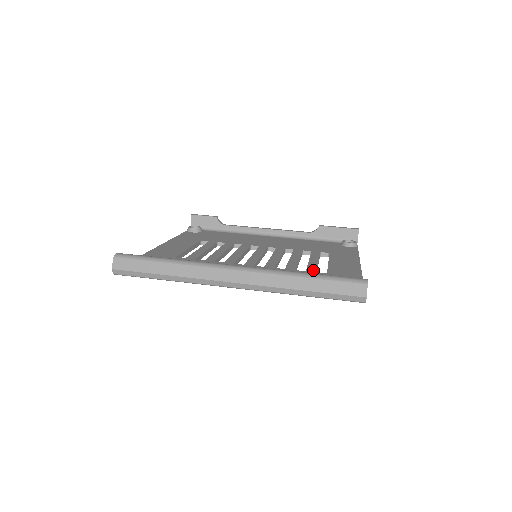
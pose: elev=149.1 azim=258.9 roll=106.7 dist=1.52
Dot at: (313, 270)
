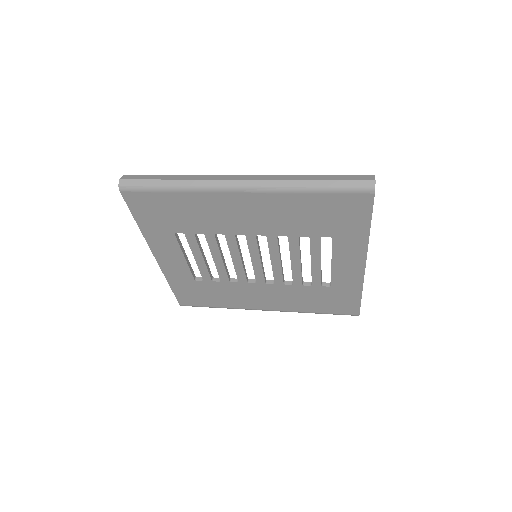
Dot at: occluded
